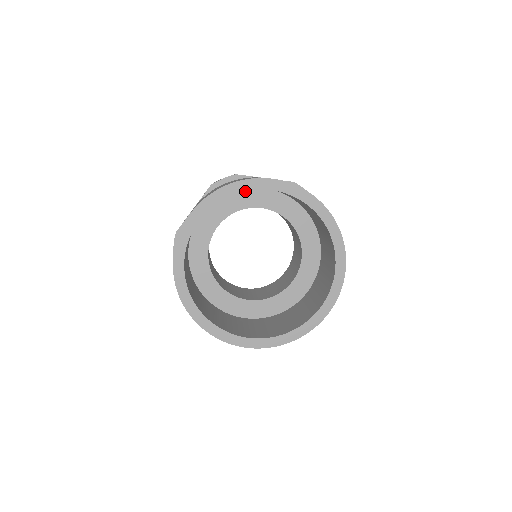
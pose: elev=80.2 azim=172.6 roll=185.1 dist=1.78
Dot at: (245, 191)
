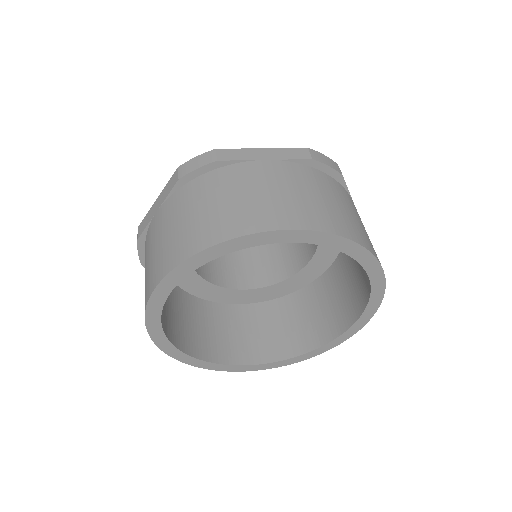
Dot at: occluded
